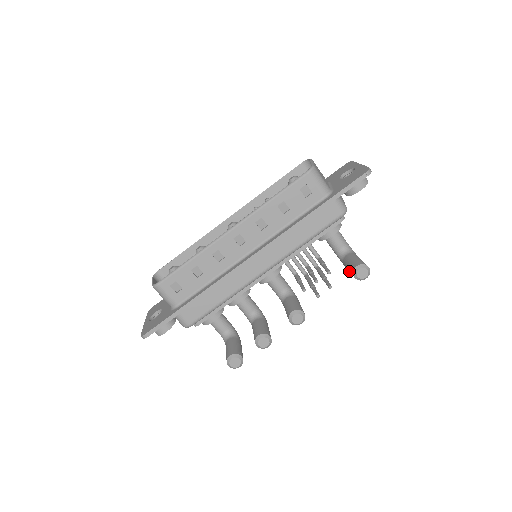
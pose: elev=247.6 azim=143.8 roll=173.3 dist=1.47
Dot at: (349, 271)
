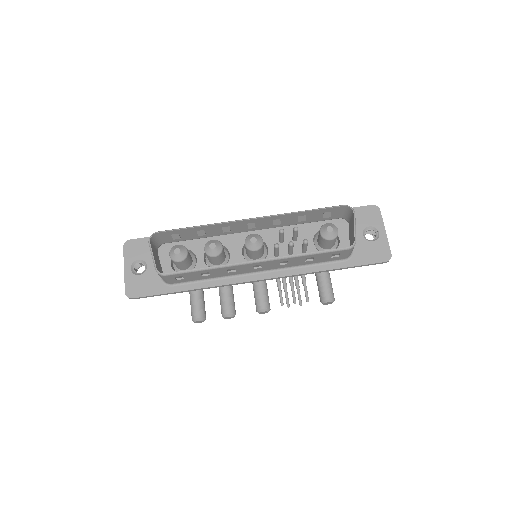
Dot at: (318, 290)
